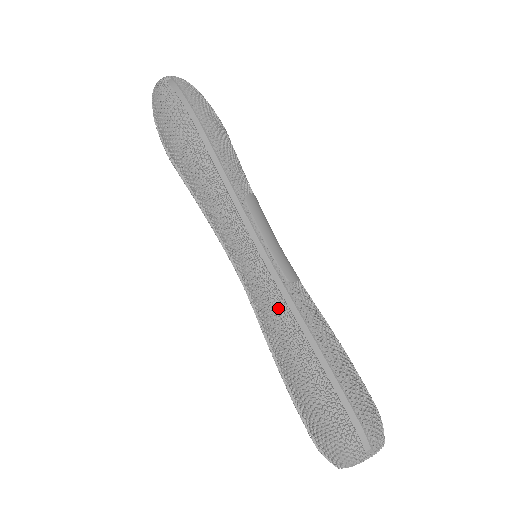
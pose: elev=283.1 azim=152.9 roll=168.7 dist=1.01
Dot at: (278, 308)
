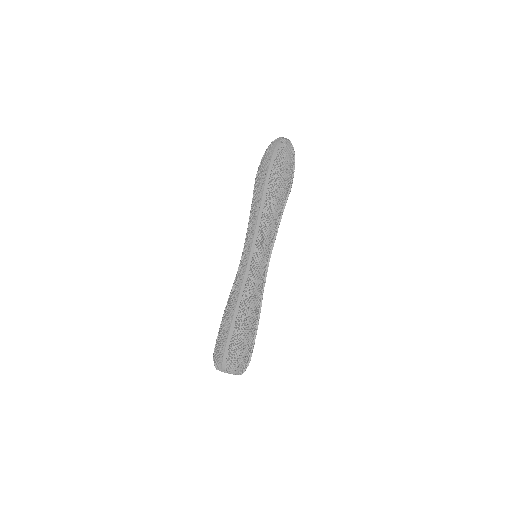
Dot at: (259, 290)
